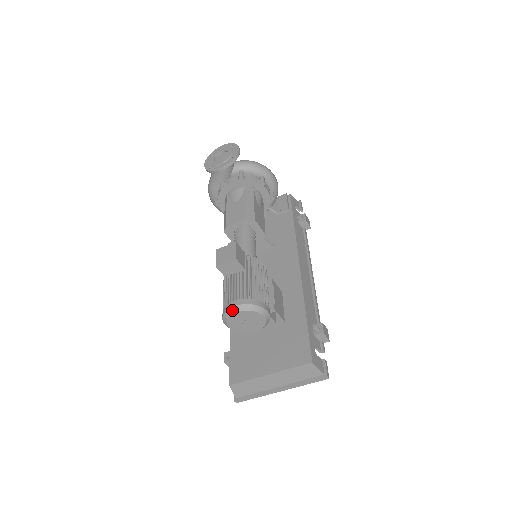
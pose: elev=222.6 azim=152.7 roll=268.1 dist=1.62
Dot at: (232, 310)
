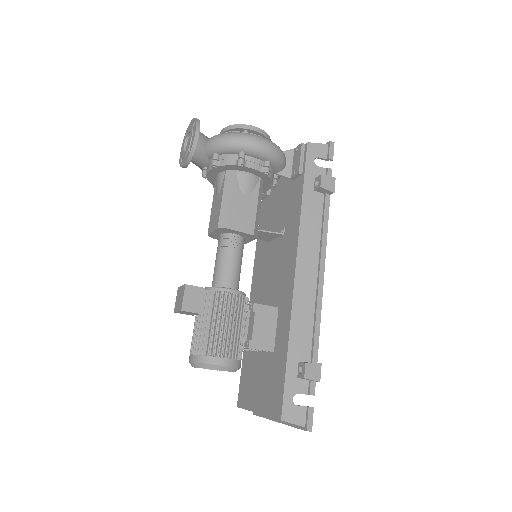
Dot at: occluded
